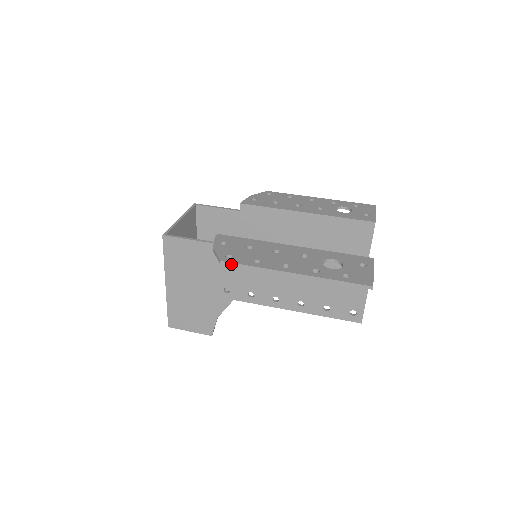
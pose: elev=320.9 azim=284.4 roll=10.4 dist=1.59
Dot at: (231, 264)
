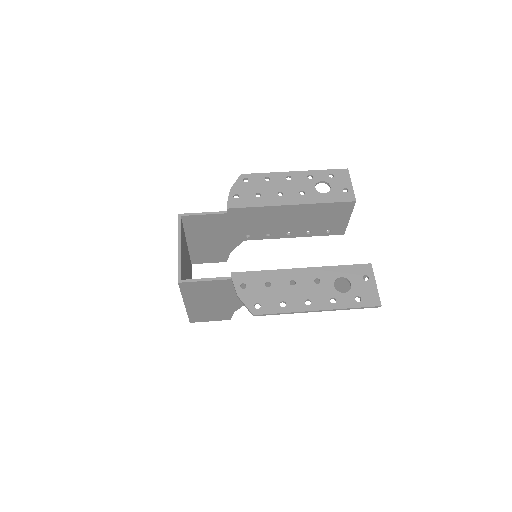
Dot at: (263, 315)
